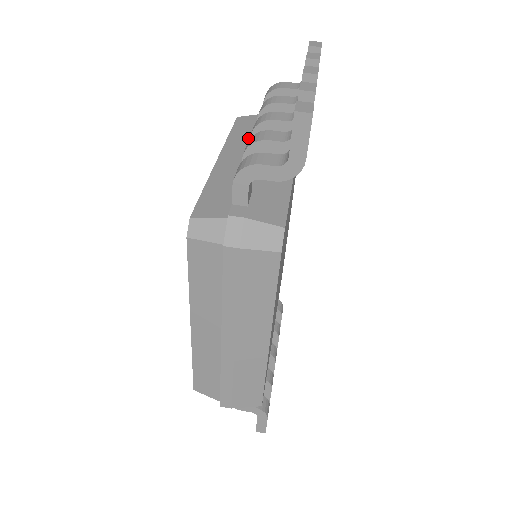
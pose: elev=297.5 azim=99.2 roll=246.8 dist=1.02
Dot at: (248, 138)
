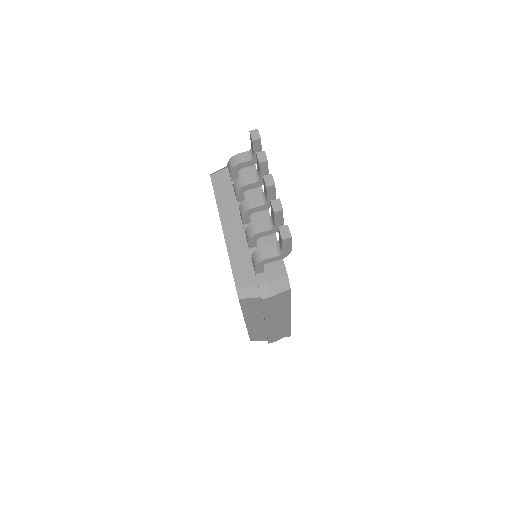
Dot at: (231, 201)
